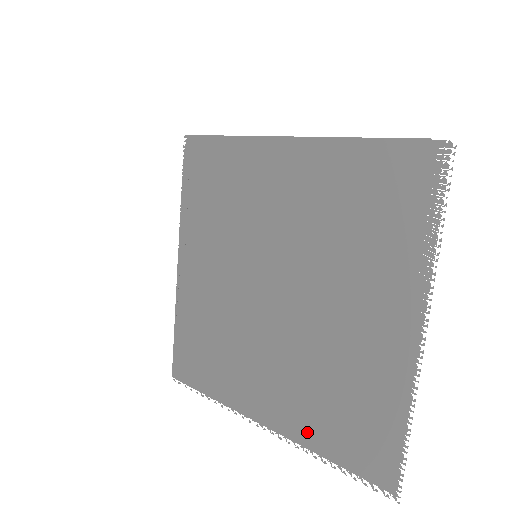
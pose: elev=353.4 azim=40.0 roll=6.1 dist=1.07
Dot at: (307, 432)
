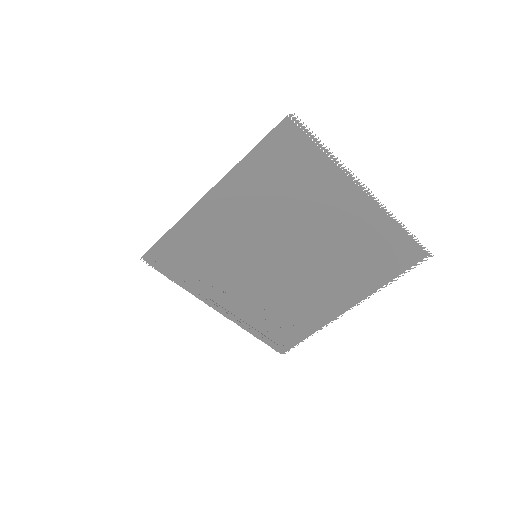
Dot at: (370, 284)
